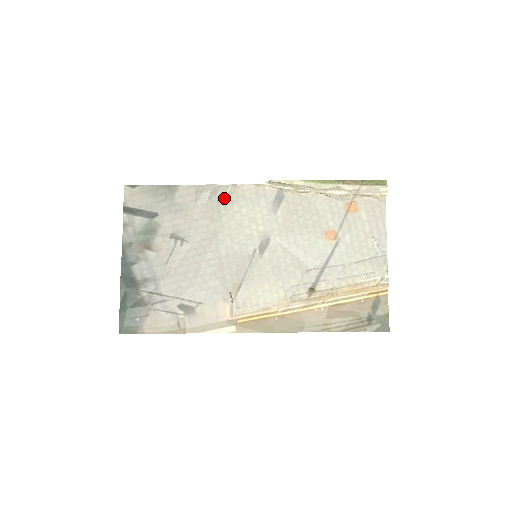
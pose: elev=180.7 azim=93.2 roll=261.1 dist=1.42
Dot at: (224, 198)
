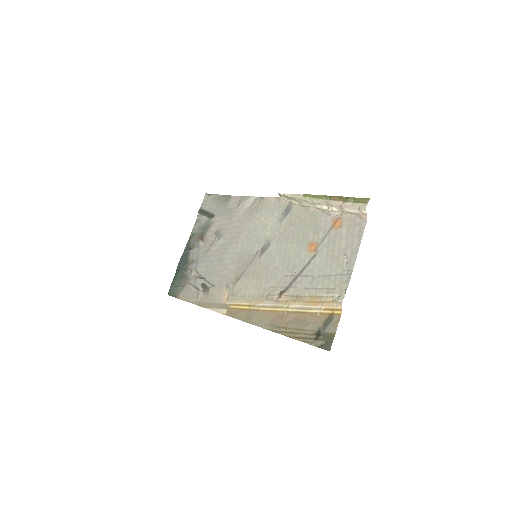
Dot at: (254, 207)
